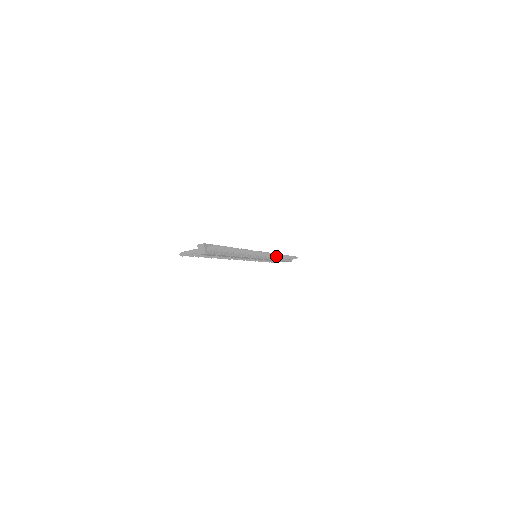
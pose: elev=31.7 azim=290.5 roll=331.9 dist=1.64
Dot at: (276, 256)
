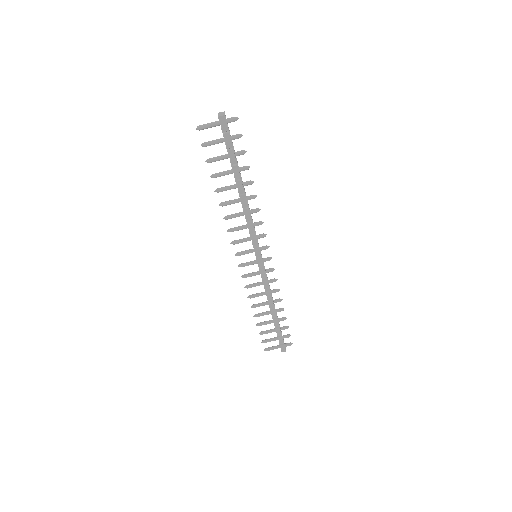
Dot at: (275, 281)
